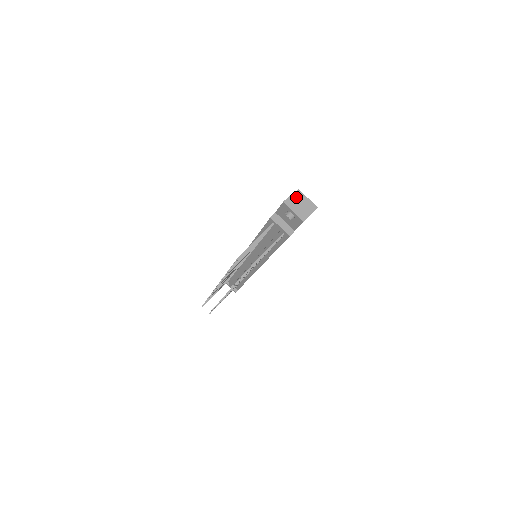
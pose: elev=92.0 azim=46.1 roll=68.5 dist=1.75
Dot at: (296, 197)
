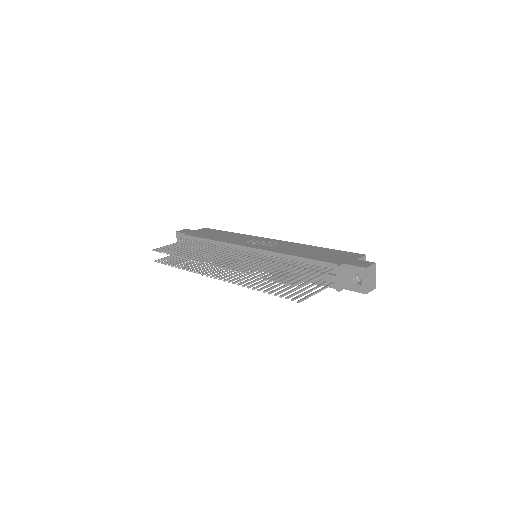
Dot at: (373, 269)
